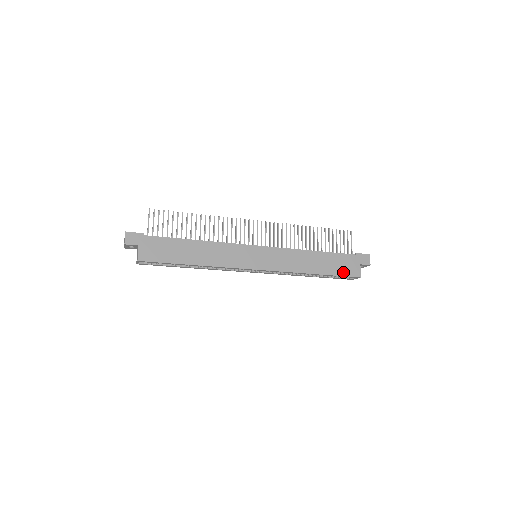
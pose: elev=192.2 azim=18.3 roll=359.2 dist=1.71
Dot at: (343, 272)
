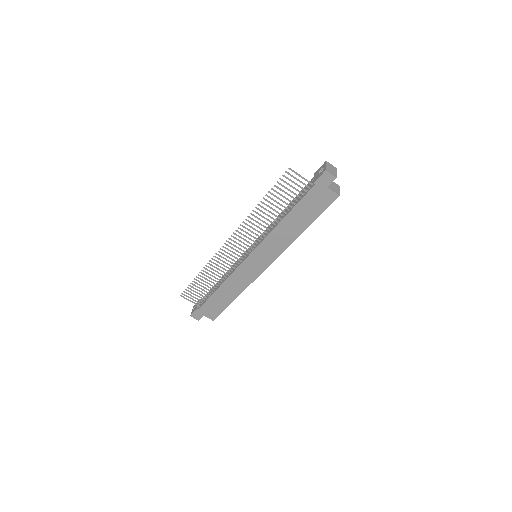
Dot at: (321, 208)
